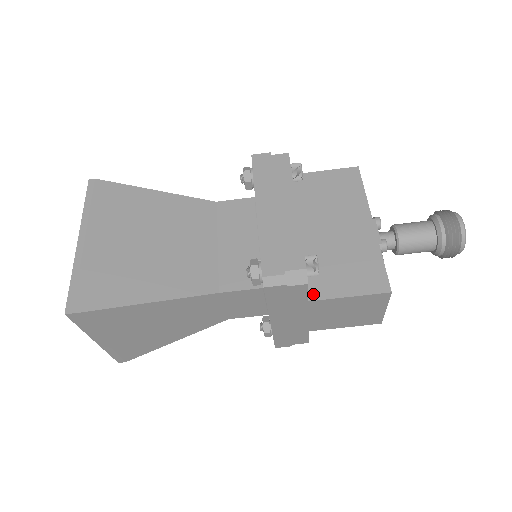
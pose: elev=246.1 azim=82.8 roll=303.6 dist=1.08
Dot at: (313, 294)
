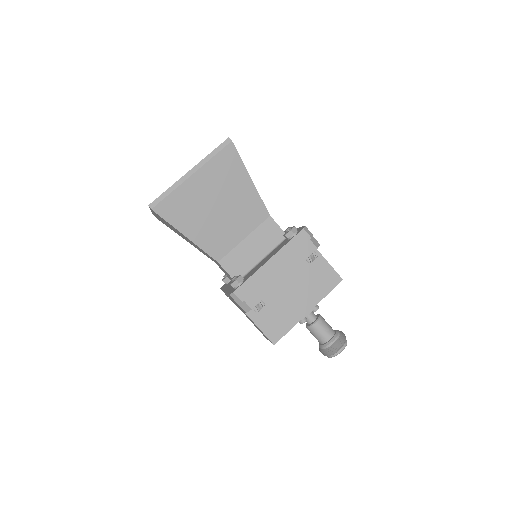
Dot at: occluded
